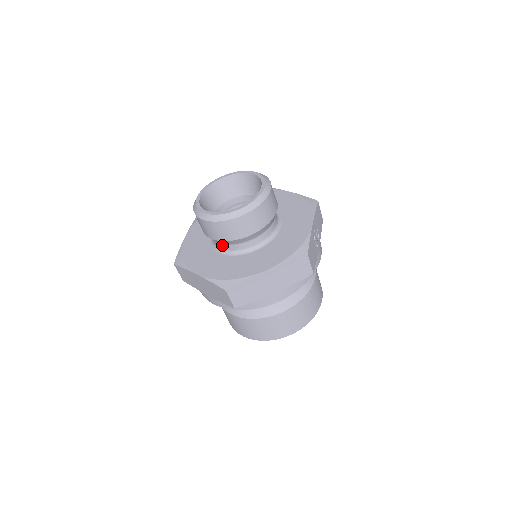
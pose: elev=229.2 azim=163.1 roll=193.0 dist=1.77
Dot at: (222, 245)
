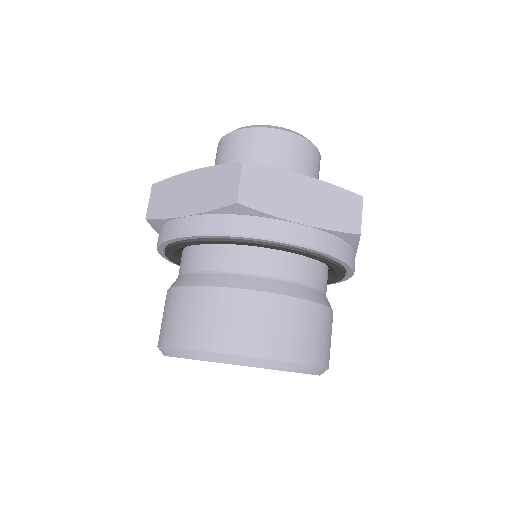
Dot at: occluded
